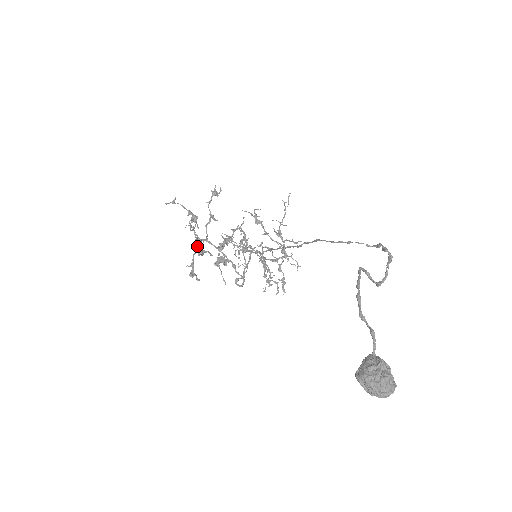
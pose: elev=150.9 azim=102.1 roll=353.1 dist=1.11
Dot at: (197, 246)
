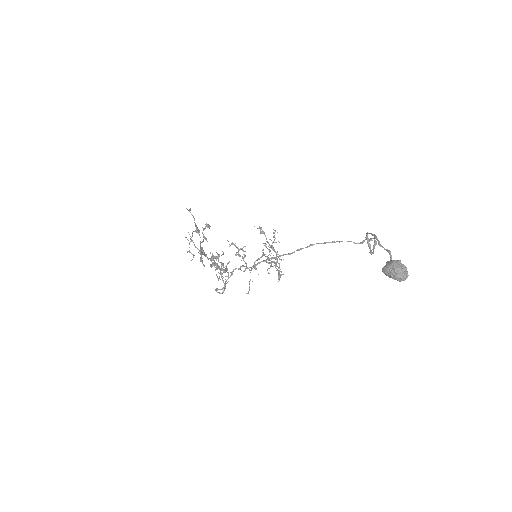
Dot at: occluded
